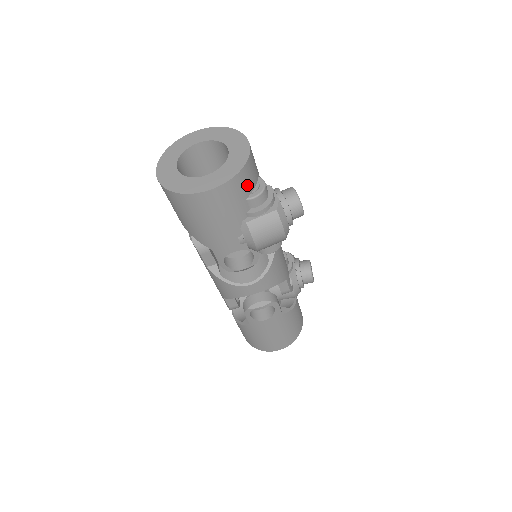
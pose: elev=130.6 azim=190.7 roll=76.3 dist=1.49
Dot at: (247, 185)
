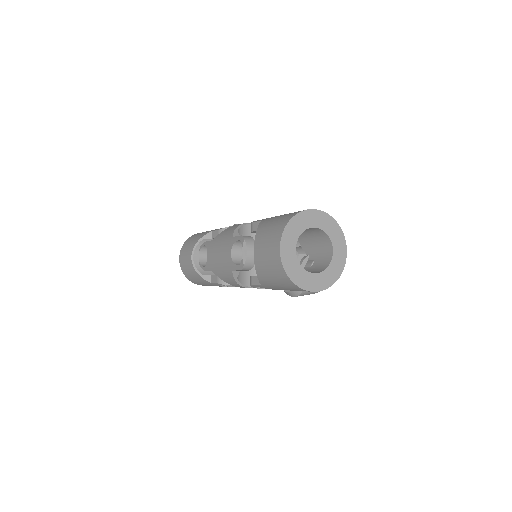
Dot at: occluded
